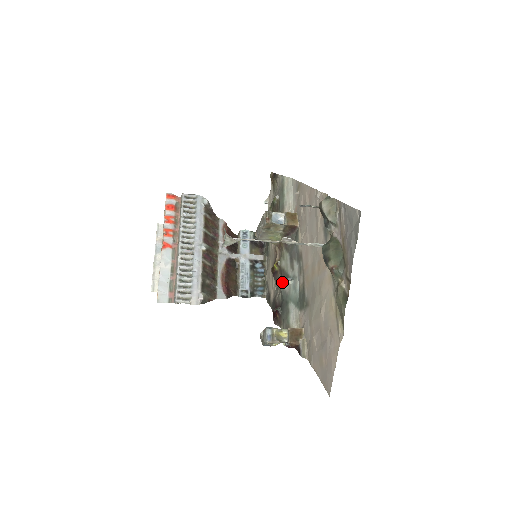
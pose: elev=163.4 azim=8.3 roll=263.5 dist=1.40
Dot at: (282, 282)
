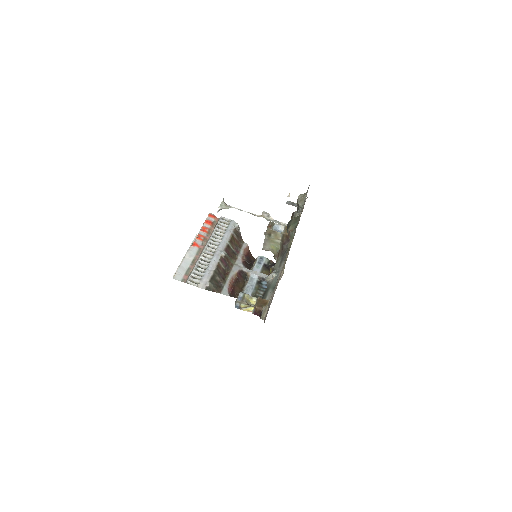
Dot at: (269, 275)
